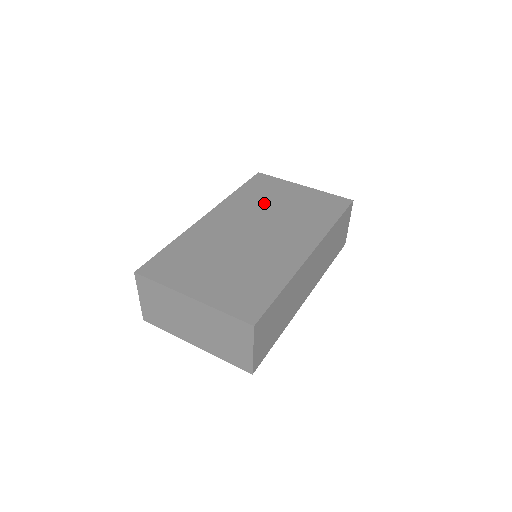
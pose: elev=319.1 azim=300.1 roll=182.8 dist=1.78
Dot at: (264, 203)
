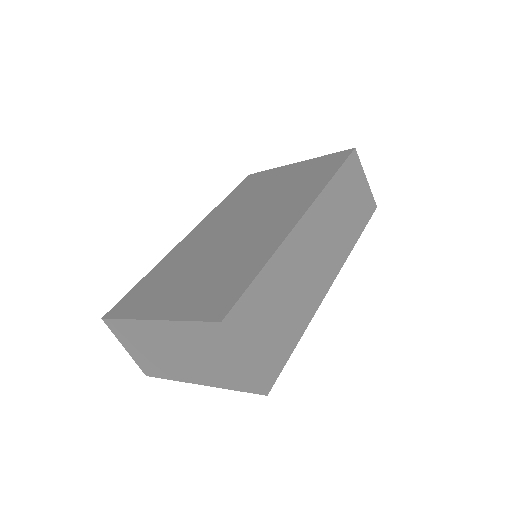
Dot at: (251, 197)
